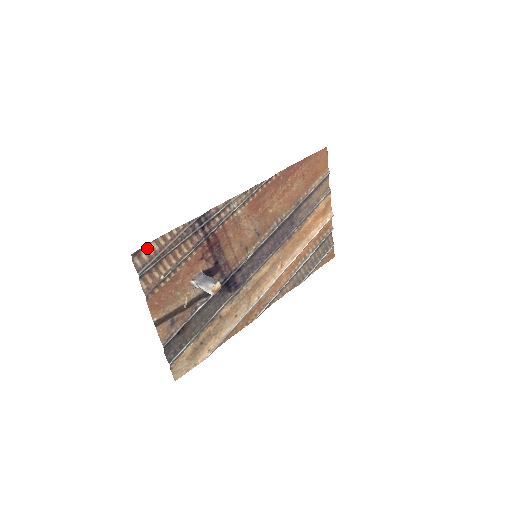
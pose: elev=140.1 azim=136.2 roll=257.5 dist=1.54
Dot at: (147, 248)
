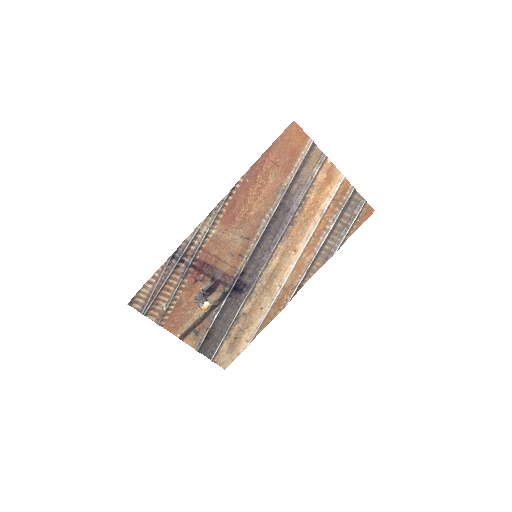
Dot at: (140, 294)
